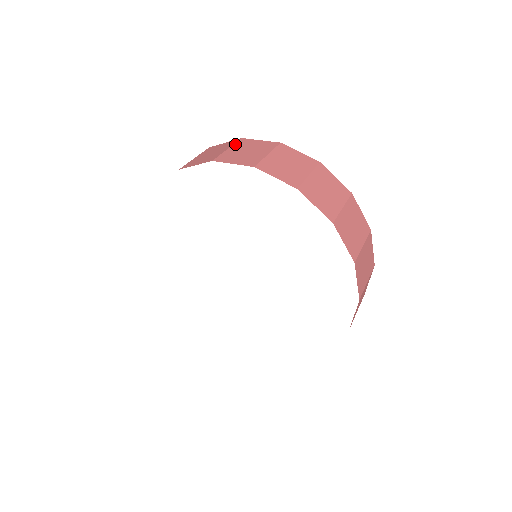
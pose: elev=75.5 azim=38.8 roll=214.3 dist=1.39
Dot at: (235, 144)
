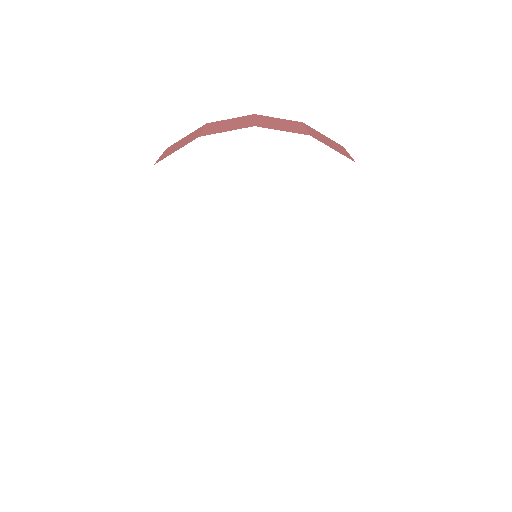
Dot at: occluded
